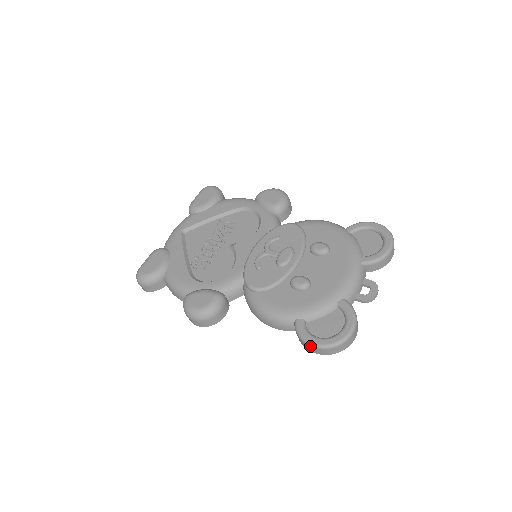
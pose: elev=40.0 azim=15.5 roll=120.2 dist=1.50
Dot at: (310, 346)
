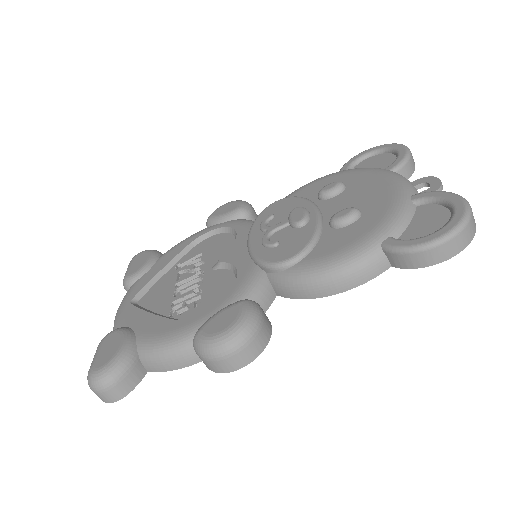
Dot at: (434, 247)
